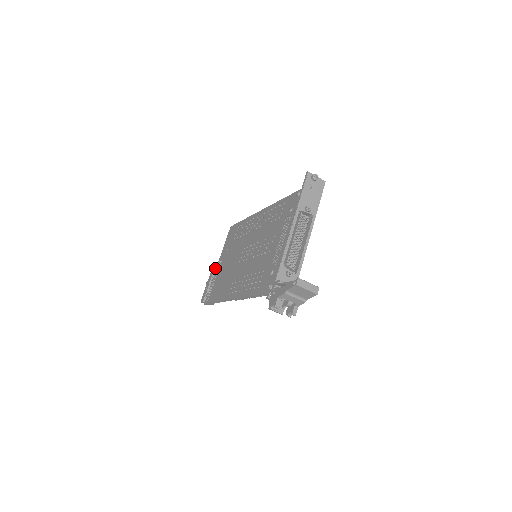
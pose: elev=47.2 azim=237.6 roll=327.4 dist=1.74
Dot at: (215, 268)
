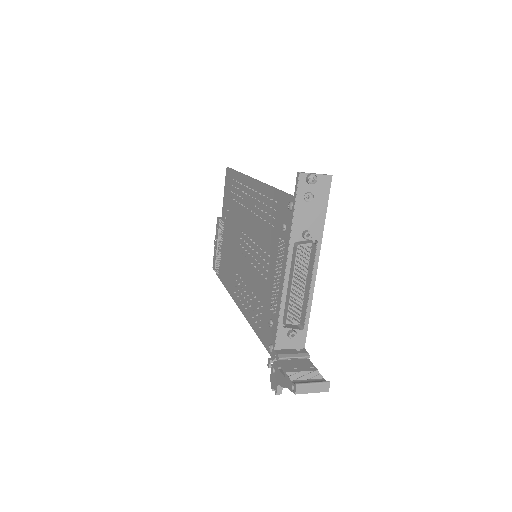
Dot at: (219, 229)
